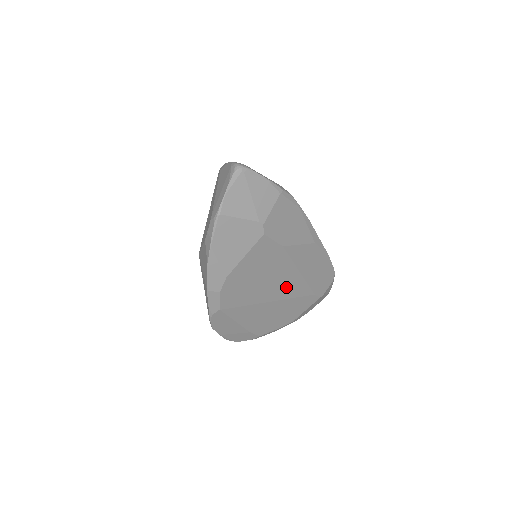
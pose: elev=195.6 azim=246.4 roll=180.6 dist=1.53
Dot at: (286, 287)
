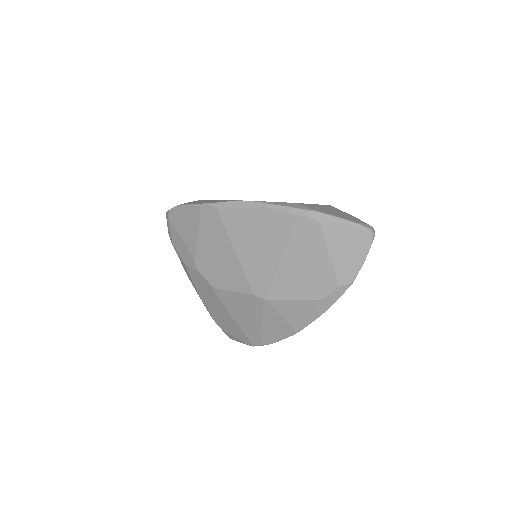
Dot at: occluded
